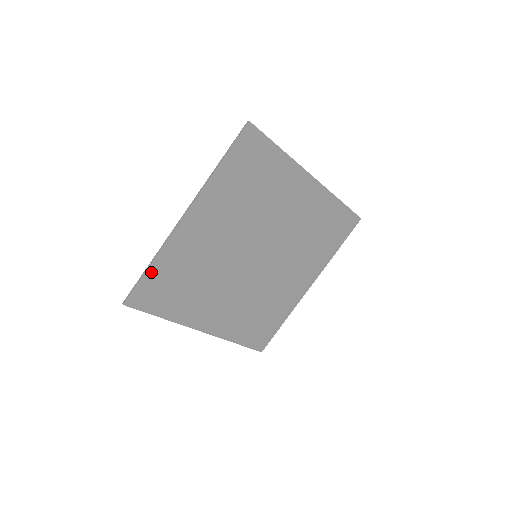
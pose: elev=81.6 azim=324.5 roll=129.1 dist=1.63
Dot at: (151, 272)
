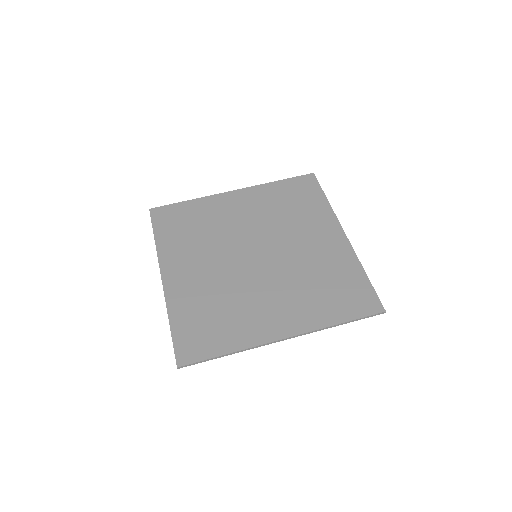
Dot at: (184, 204)
